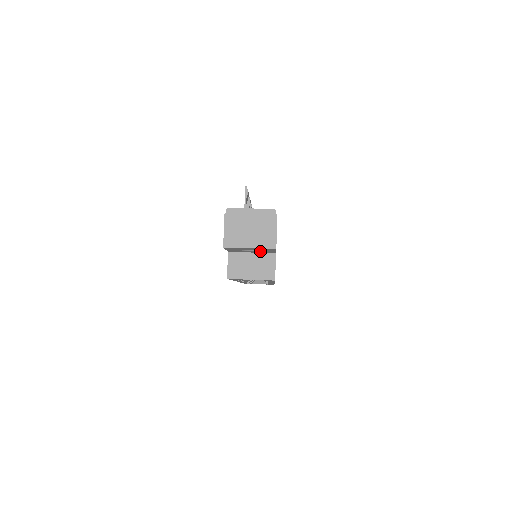
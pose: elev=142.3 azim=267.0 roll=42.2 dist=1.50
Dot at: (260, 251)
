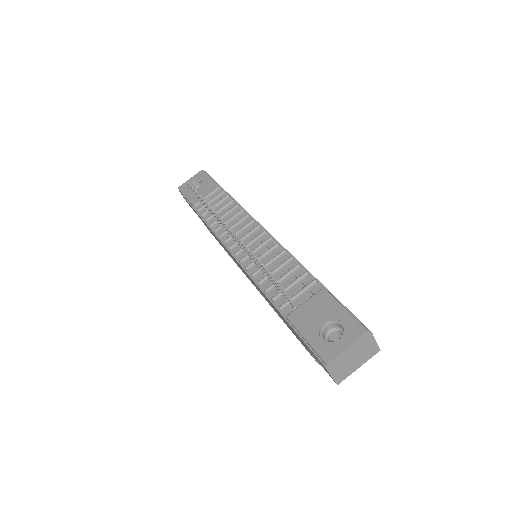
Dot at: occluded
